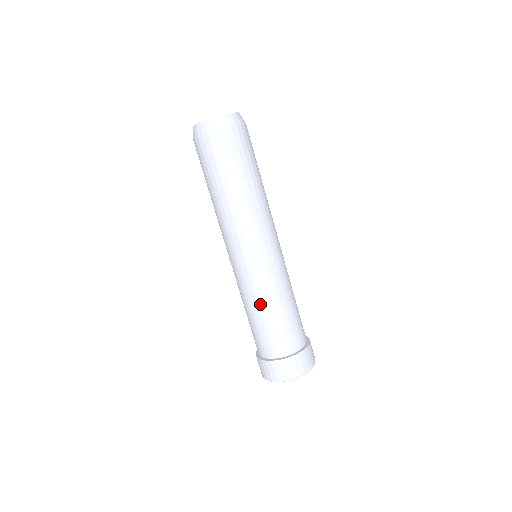
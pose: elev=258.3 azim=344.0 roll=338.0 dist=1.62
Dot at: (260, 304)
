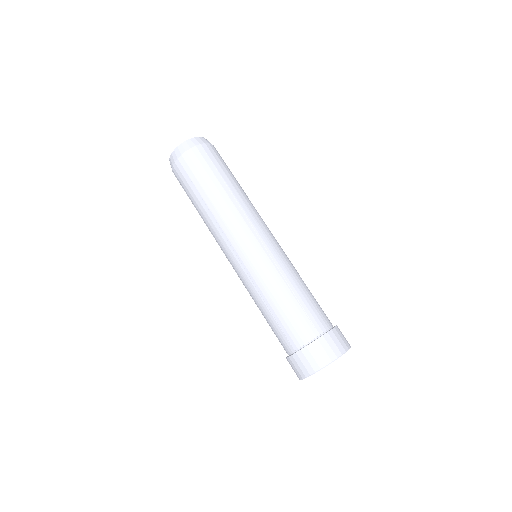
Dot at: (267, 295)
